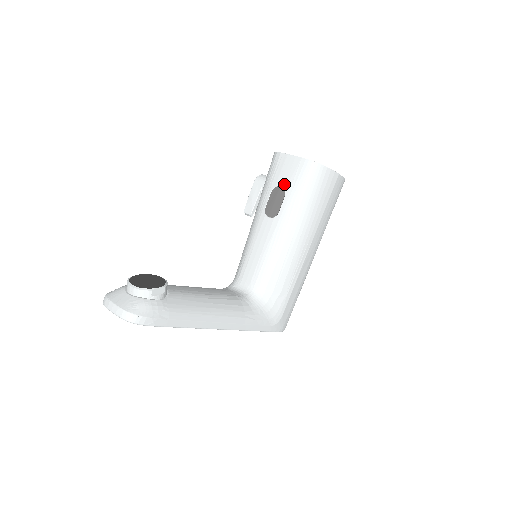
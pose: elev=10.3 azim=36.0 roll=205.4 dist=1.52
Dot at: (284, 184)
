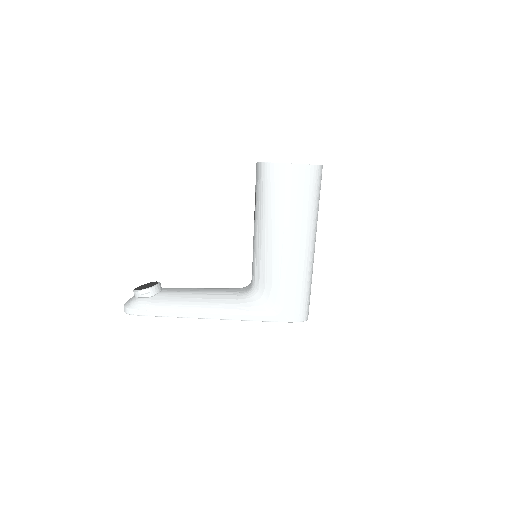
Dot at: (255, 189)
